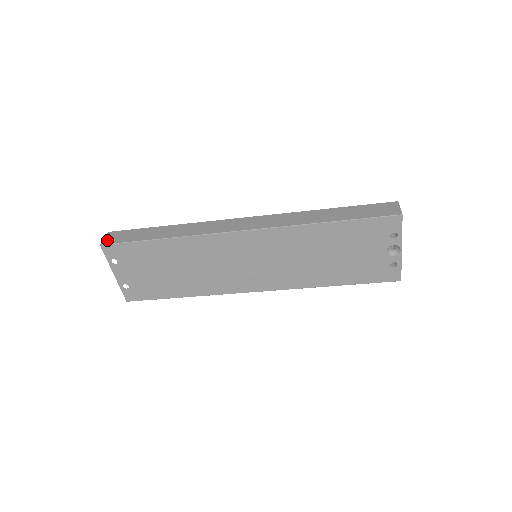
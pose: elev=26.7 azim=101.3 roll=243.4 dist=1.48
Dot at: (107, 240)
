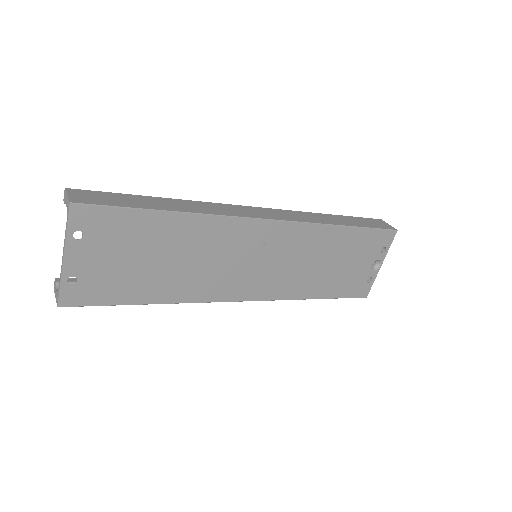
Dot at: (77, 198)
